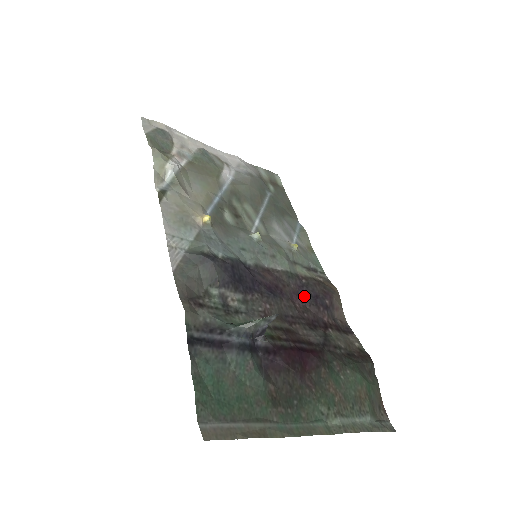
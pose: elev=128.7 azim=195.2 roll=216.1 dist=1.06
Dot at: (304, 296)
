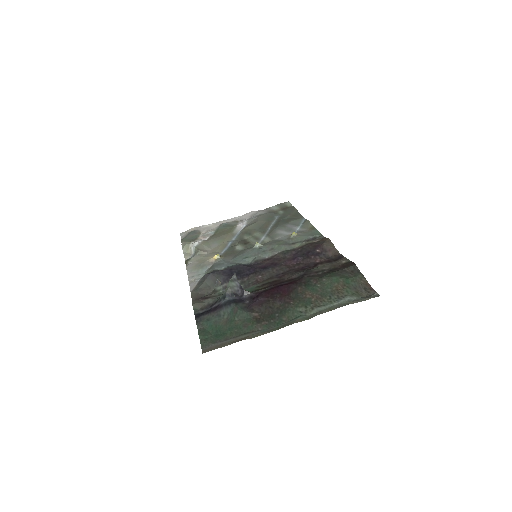
Dot at: (297, 258)
